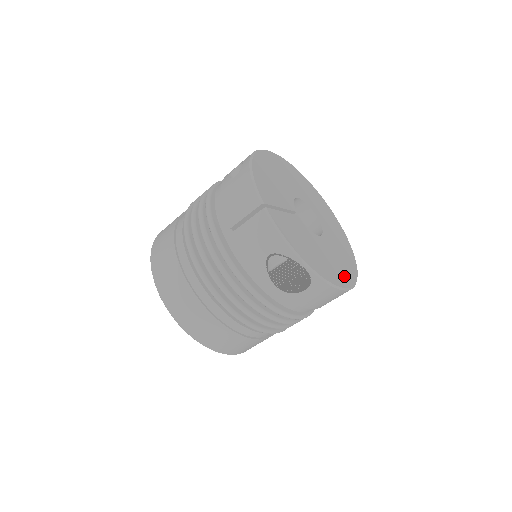
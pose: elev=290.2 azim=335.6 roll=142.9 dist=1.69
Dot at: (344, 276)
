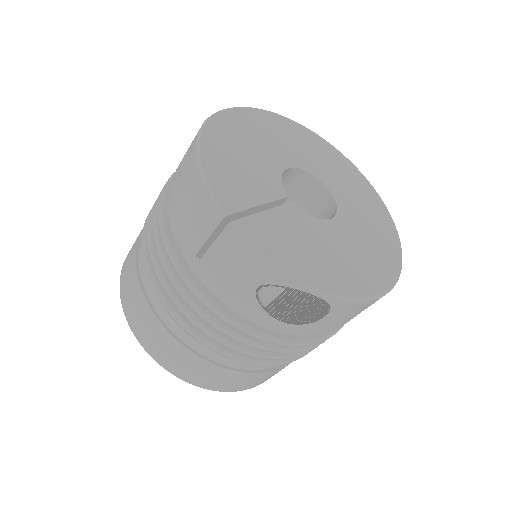
Dot at: (381, 269)
